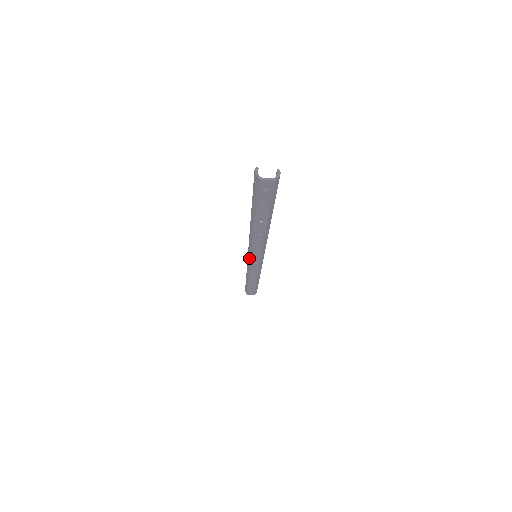
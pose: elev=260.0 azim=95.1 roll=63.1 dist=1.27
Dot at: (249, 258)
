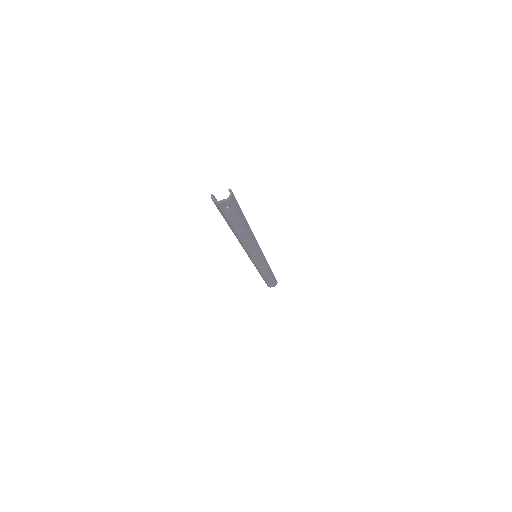
Dot at: (251, 260)
